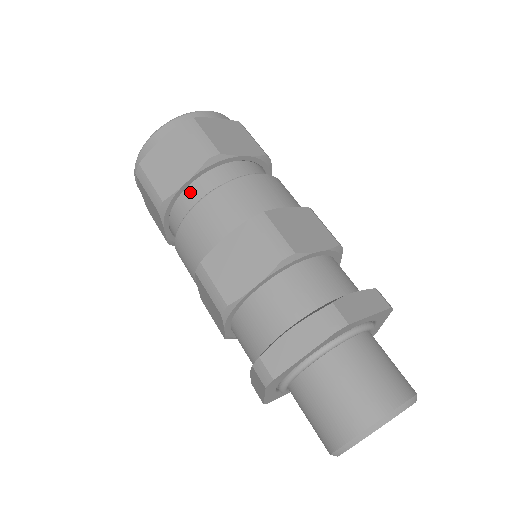
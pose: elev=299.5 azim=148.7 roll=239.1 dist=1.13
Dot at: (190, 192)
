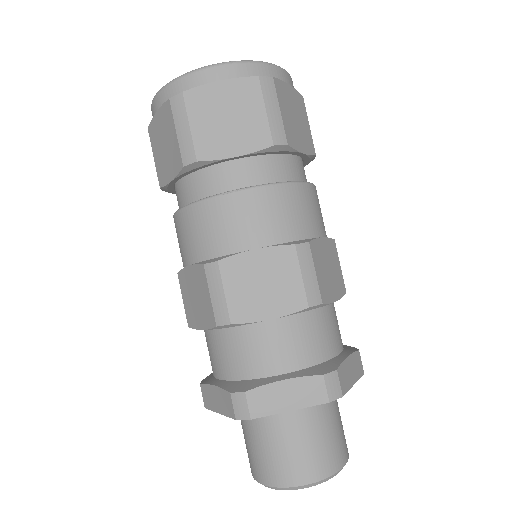
Dot at: (233, 168)
